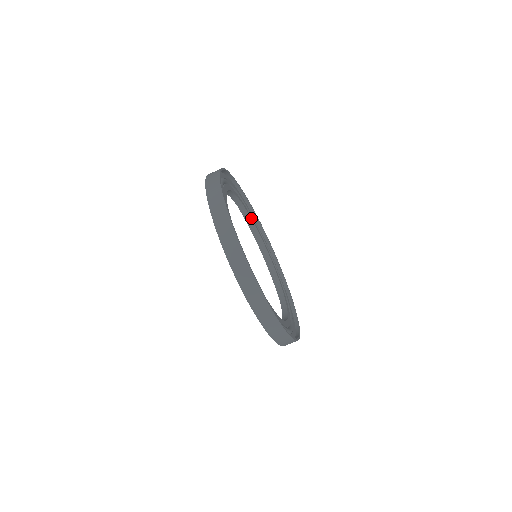
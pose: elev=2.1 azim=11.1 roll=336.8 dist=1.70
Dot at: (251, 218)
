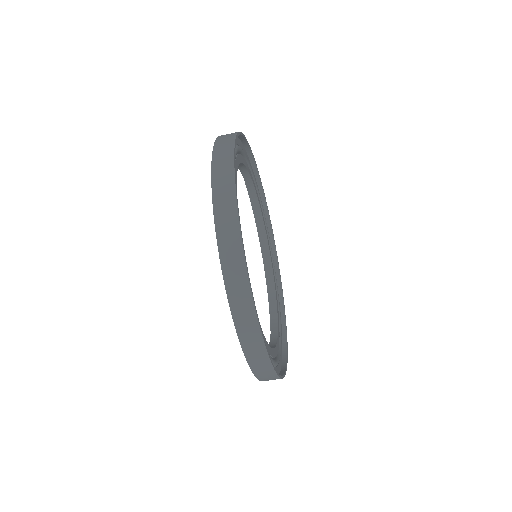
Dot at: (258, 198)
